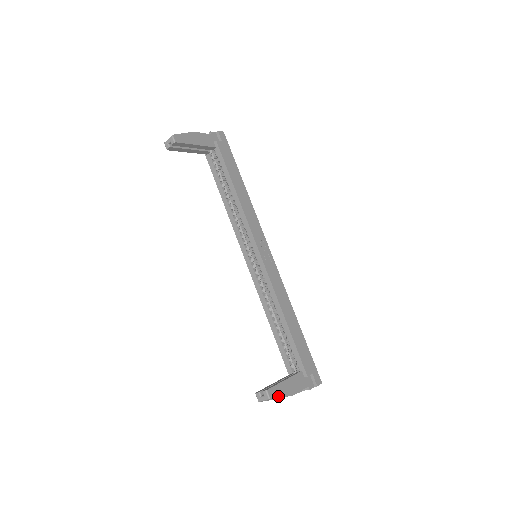
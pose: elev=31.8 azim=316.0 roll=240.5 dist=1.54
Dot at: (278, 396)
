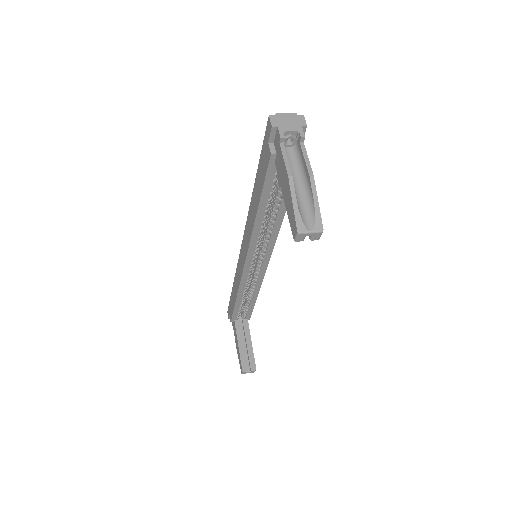
Dot at: occluded
